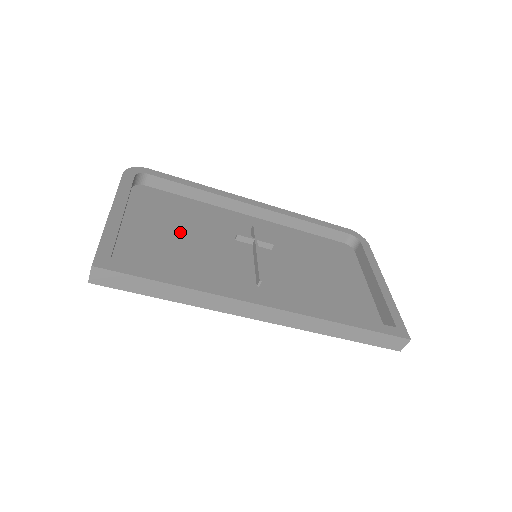
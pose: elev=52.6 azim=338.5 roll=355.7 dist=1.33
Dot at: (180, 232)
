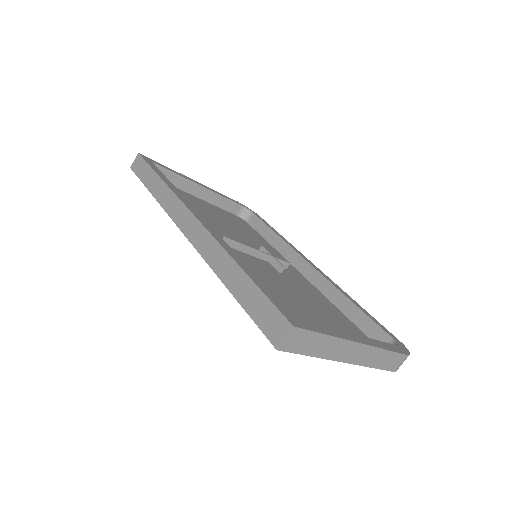
Dot at: (224, 221)
